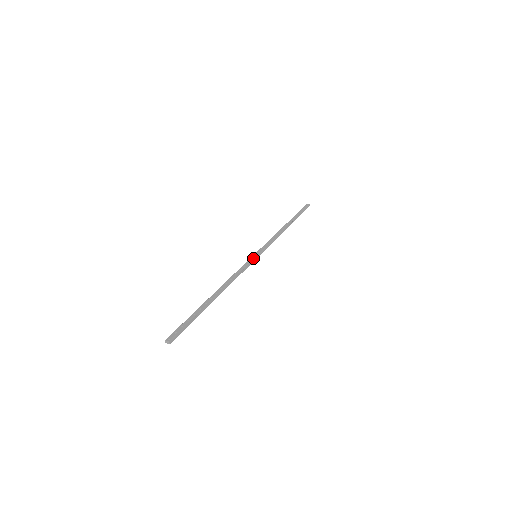
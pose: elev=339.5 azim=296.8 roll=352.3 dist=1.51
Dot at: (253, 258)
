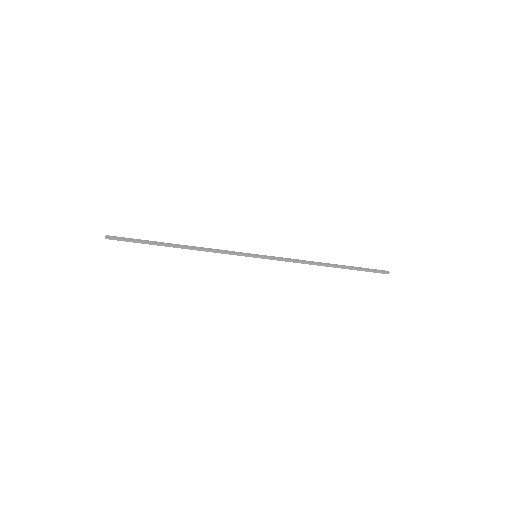
Dot at: (249, 254)
